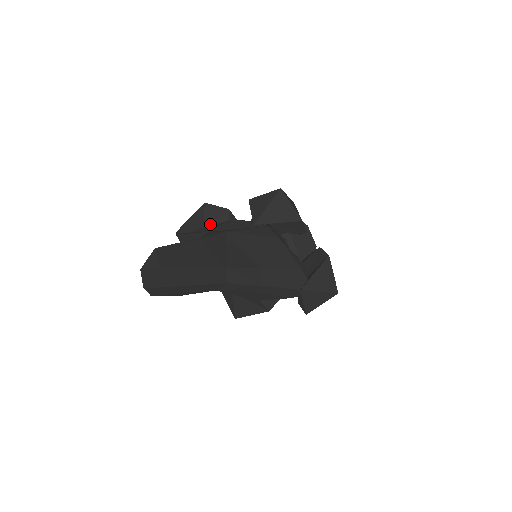
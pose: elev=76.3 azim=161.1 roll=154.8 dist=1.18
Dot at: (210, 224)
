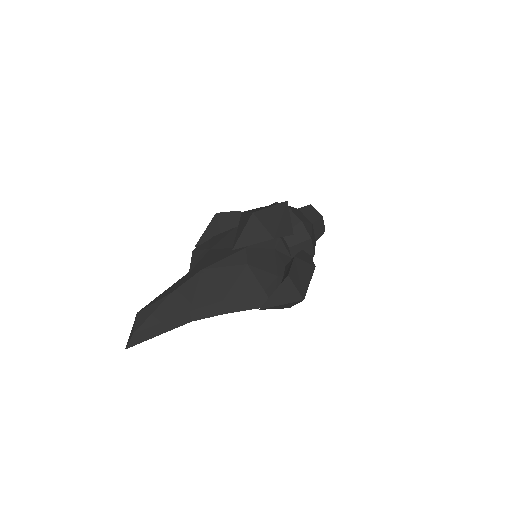
Dot at: (225, 227)
